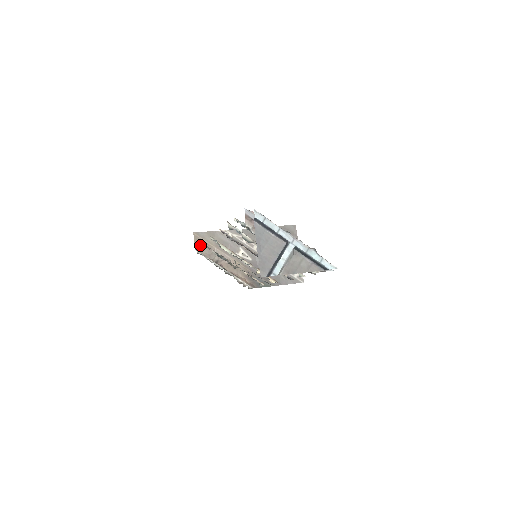
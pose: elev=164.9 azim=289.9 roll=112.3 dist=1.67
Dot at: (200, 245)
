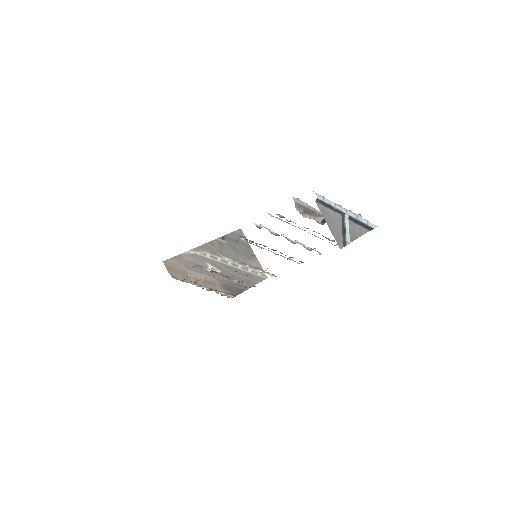
Dot at: (173, 272)
